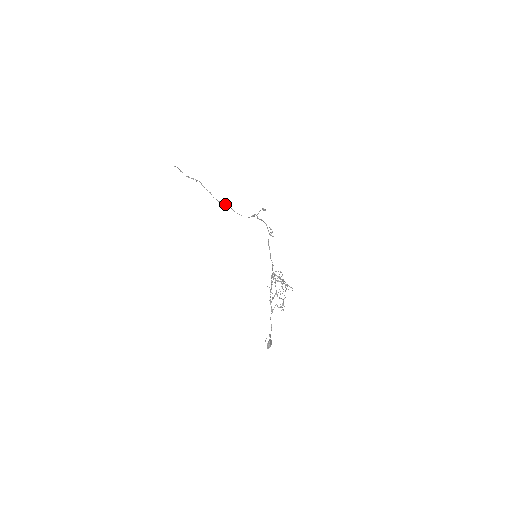
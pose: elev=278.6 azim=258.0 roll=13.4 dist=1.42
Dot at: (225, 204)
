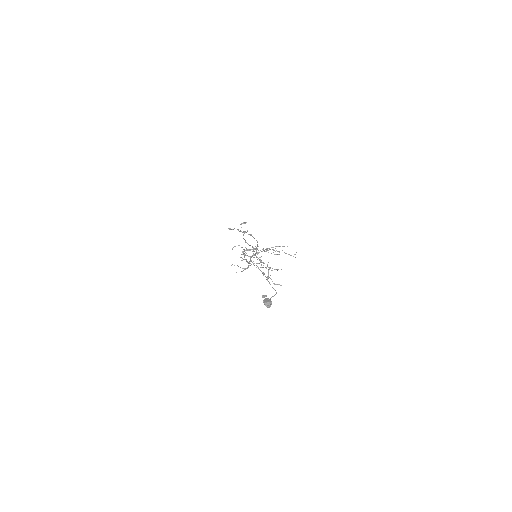
Dot at: occluded
